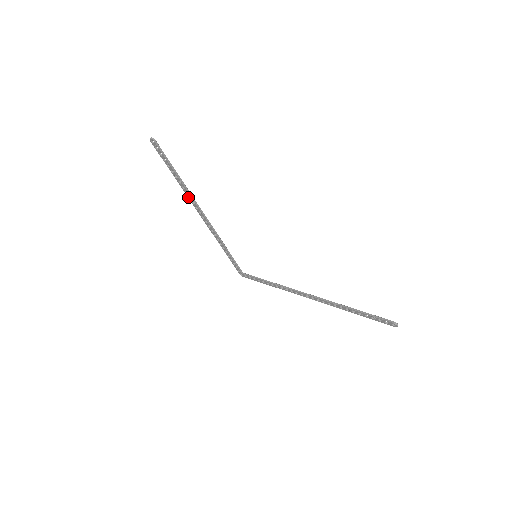
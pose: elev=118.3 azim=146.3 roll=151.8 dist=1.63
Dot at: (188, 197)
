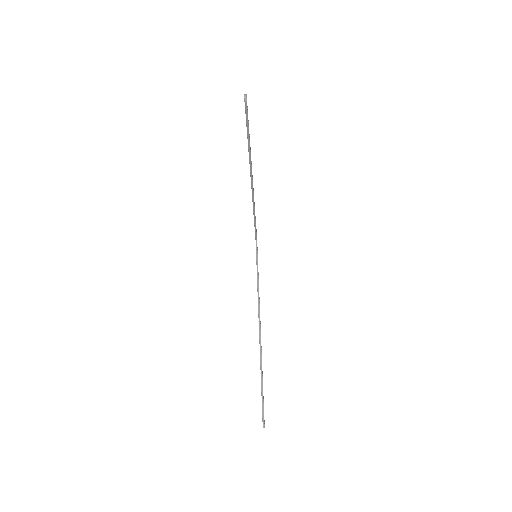
Dot at: occluded
